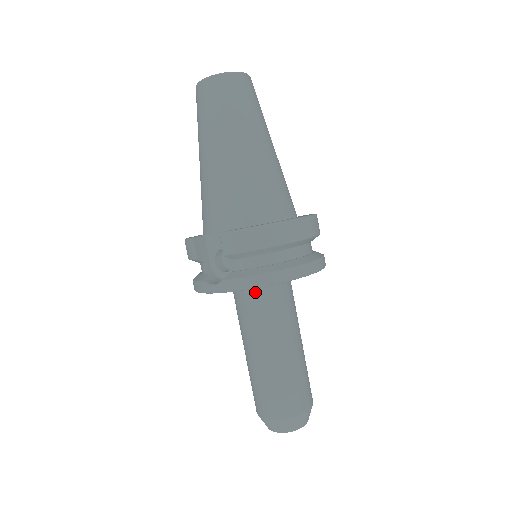
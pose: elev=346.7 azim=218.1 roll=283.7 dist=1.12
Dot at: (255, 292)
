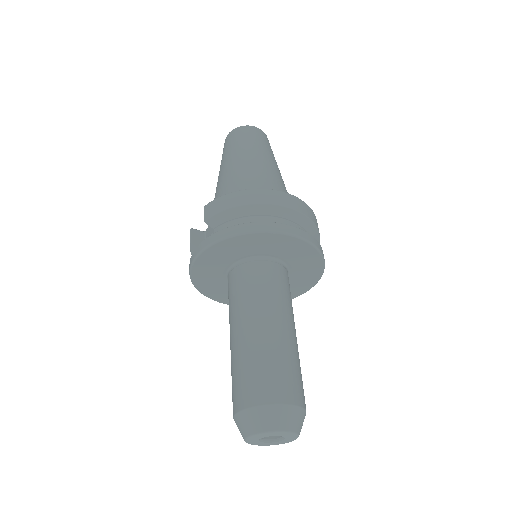
Dot at: (240, 269)
